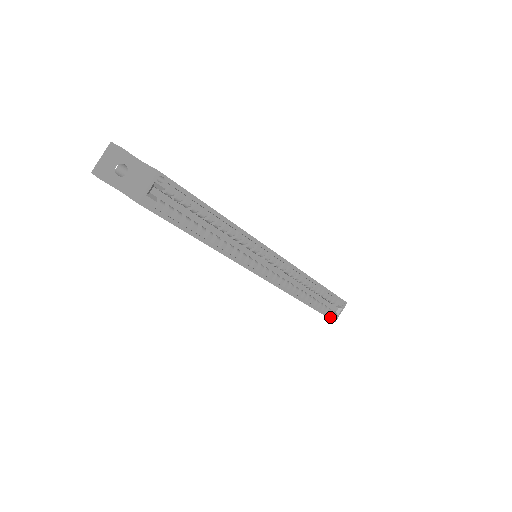
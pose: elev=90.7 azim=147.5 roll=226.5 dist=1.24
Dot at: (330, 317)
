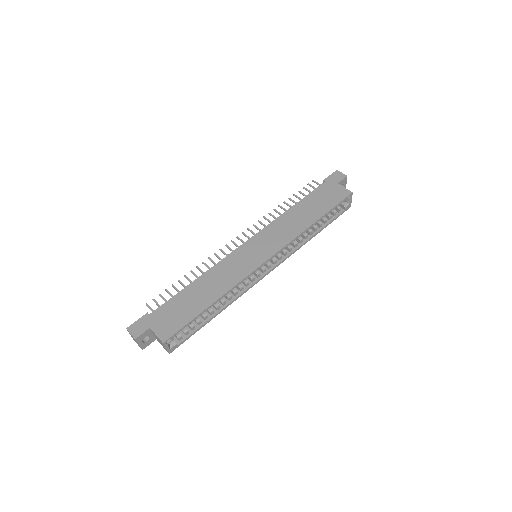
Dot at: (343, 212)
